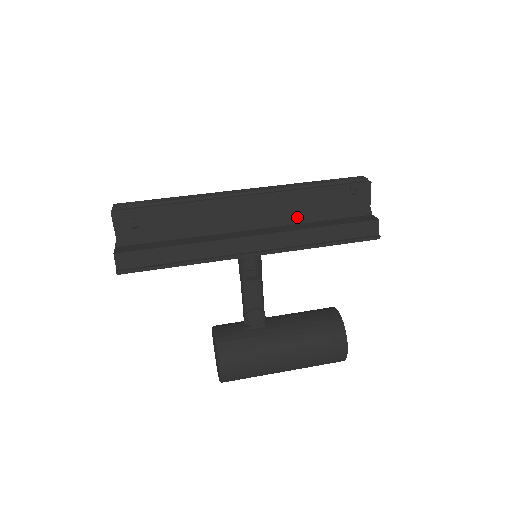
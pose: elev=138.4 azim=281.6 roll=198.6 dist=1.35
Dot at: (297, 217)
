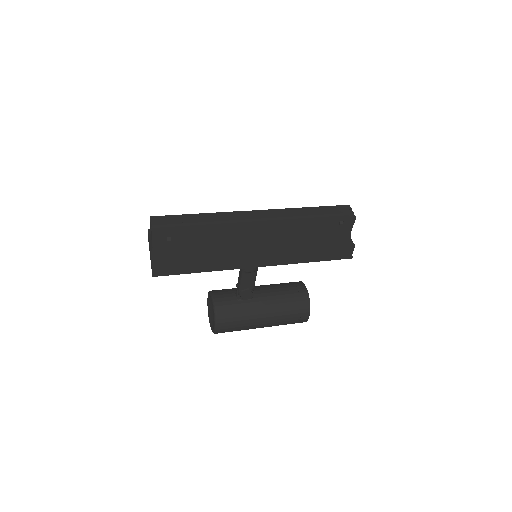
Dot at: (295, 237)
